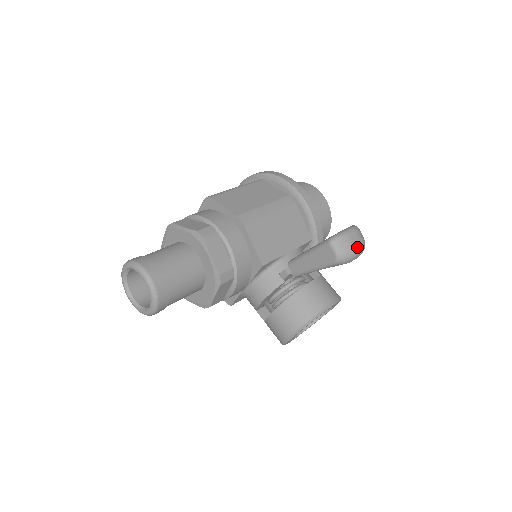
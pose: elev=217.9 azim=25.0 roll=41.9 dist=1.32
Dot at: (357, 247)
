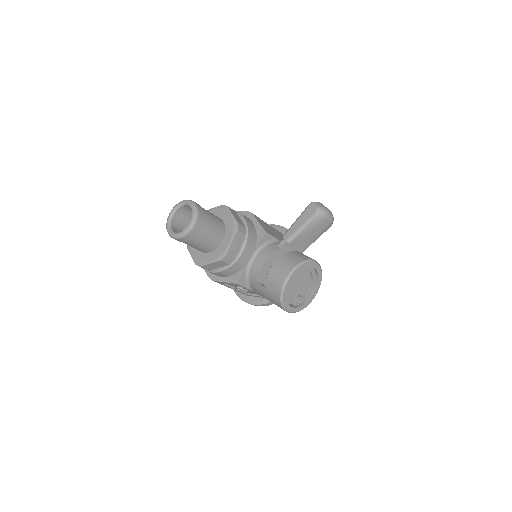
Dot at: (329, 210)
